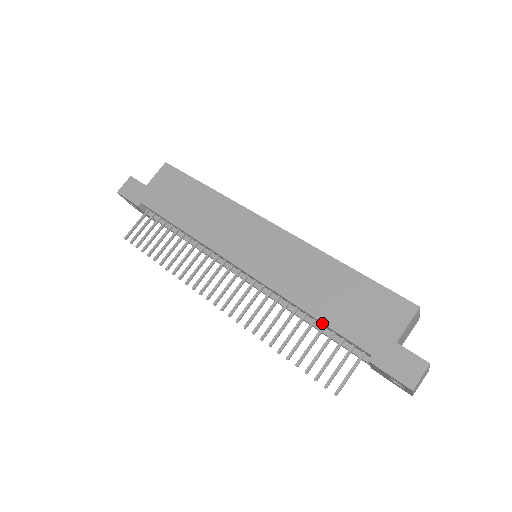
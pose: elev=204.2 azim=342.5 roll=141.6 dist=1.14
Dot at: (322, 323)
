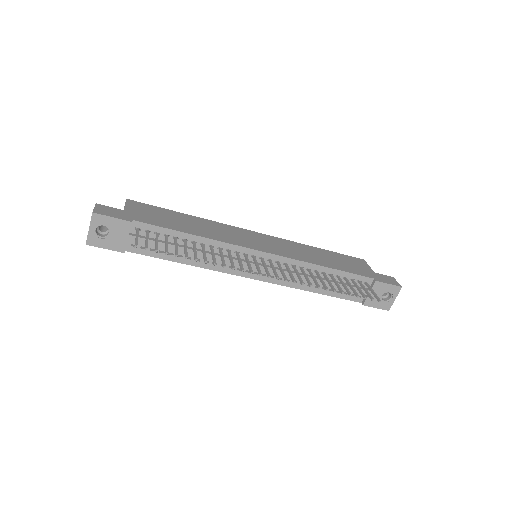
Dot at: (340, 271)
